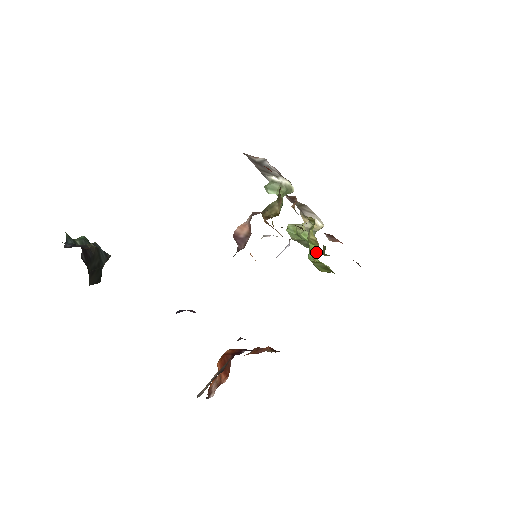
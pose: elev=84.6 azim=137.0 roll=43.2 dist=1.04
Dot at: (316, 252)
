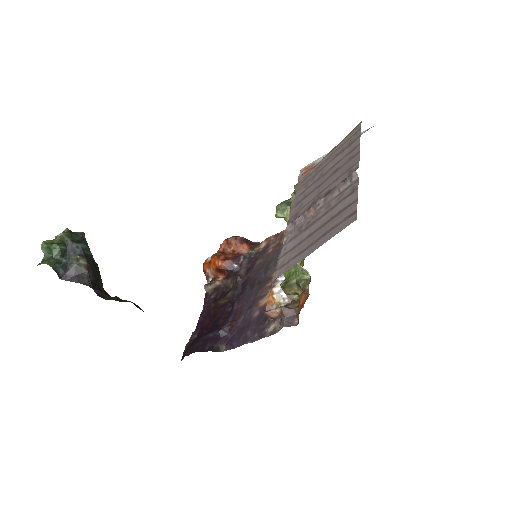
Dot at: occluded
